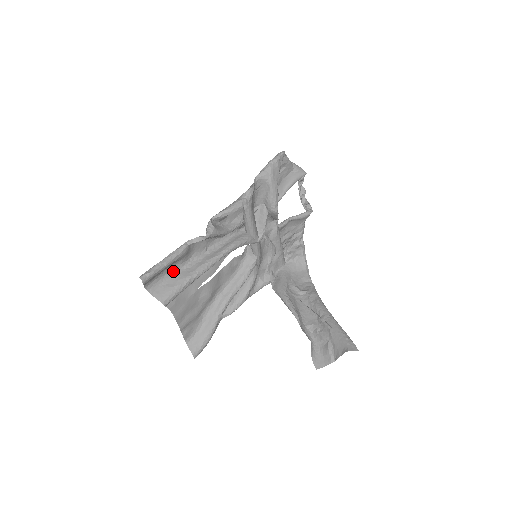
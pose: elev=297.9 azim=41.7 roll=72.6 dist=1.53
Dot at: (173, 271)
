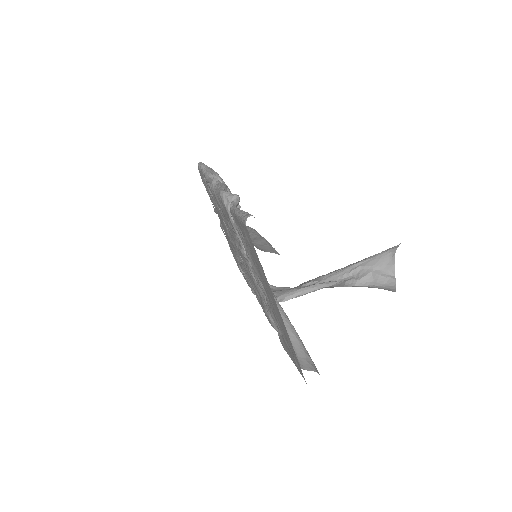
Dot at: (245, 239)
